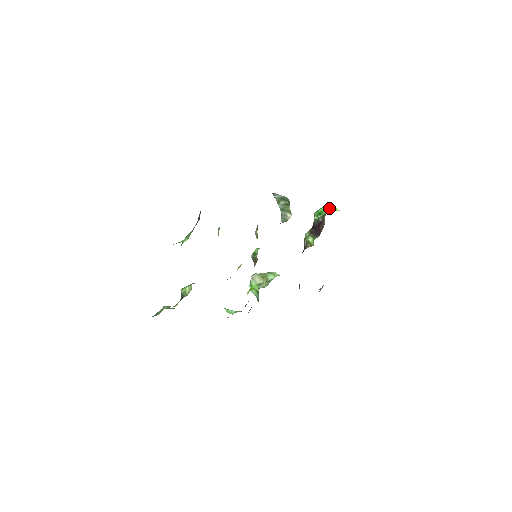
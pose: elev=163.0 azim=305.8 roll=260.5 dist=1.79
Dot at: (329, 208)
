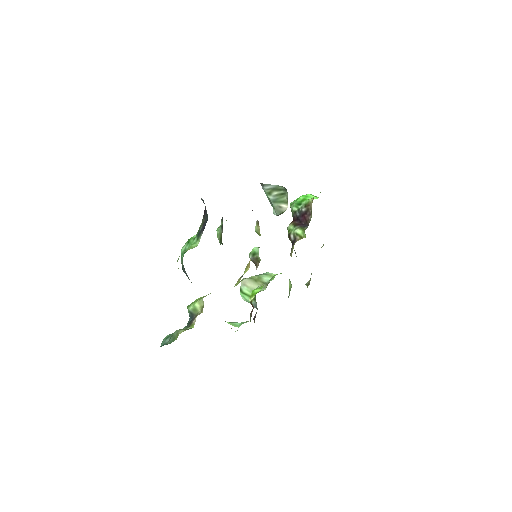
Dot at: (308, 197)
